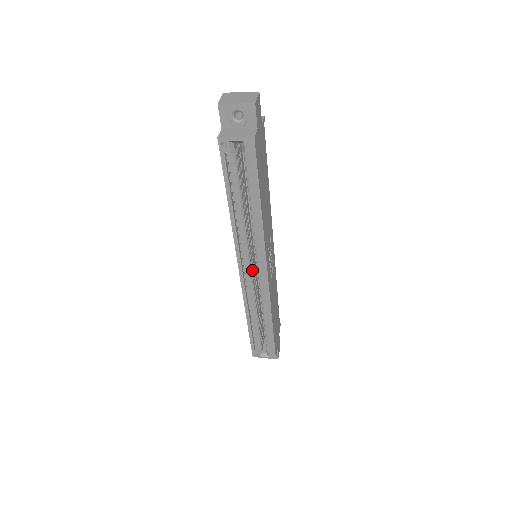
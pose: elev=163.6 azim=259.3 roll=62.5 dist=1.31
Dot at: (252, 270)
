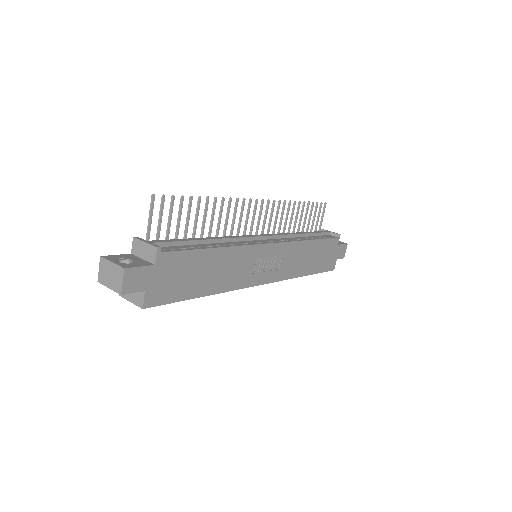
Dot at: occluded
